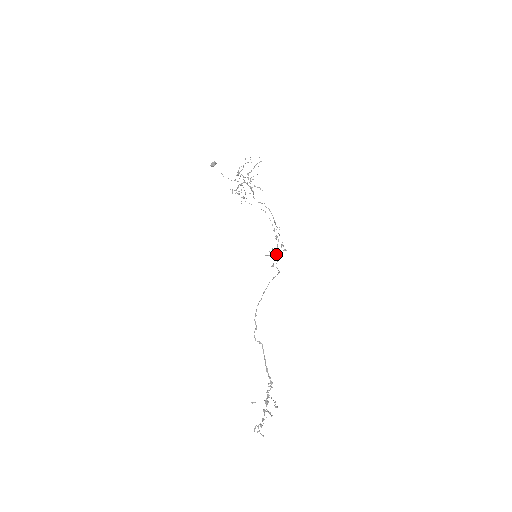
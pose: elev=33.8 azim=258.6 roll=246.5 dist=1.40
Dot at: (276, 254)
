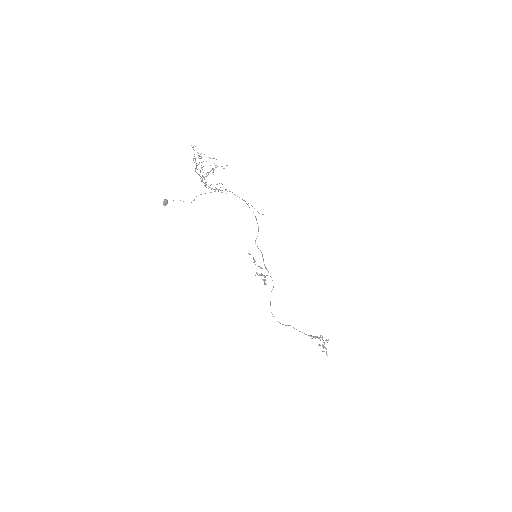
Dot at: (262, 274)
